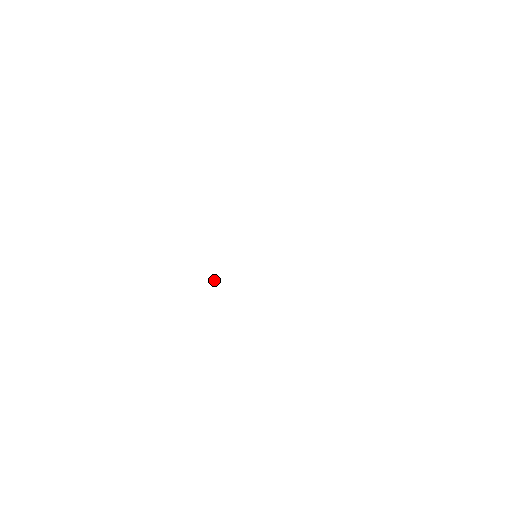
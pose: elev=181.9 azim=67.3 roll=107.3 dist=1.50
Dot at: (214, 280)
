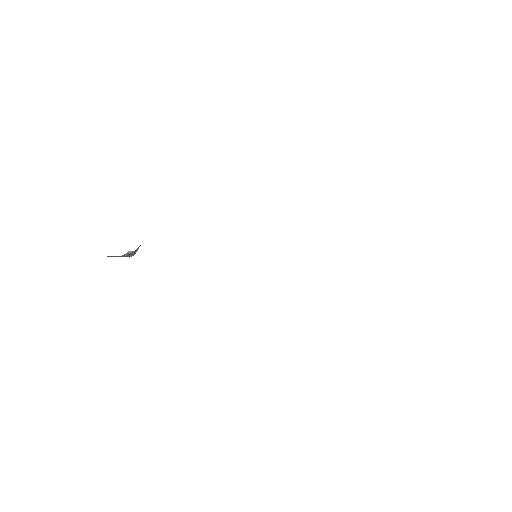
Dot at: occluded
